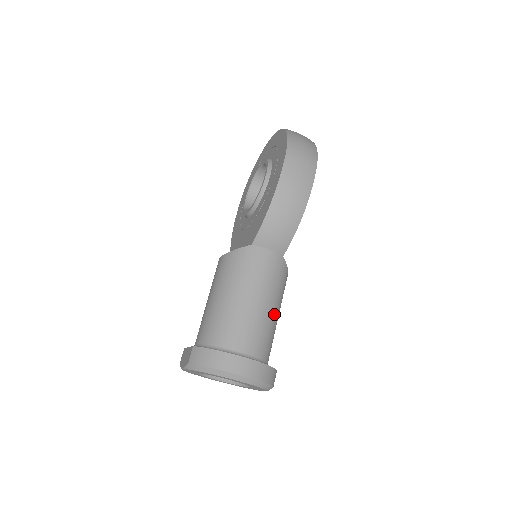
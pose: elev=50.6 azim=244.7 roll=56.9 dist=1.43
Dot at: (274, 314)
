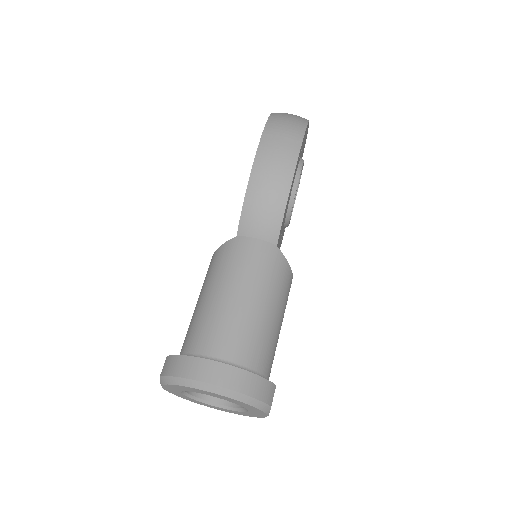
Dot at: (267, 314)
